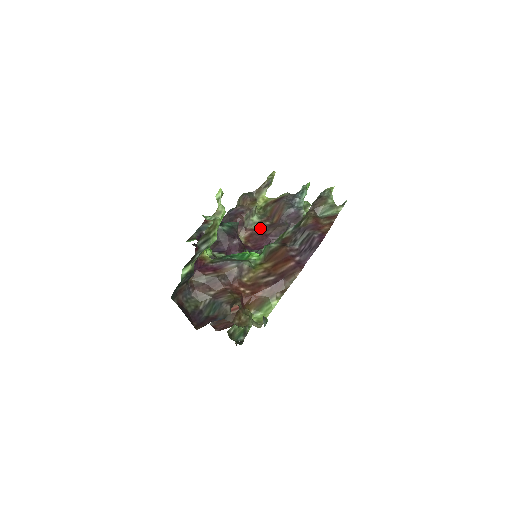
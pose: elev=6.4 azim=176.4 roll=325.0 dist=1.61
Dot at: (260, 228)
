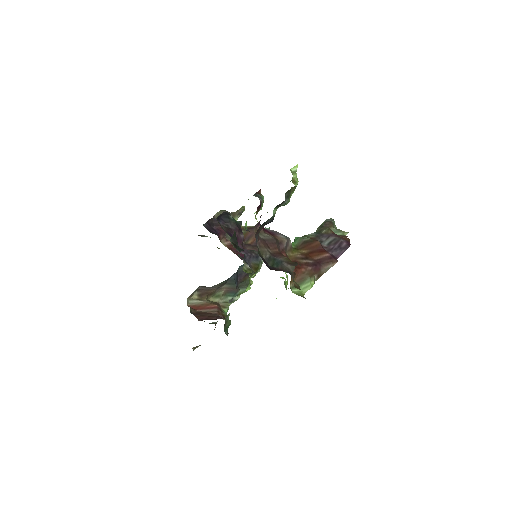
Dot at: occluded
